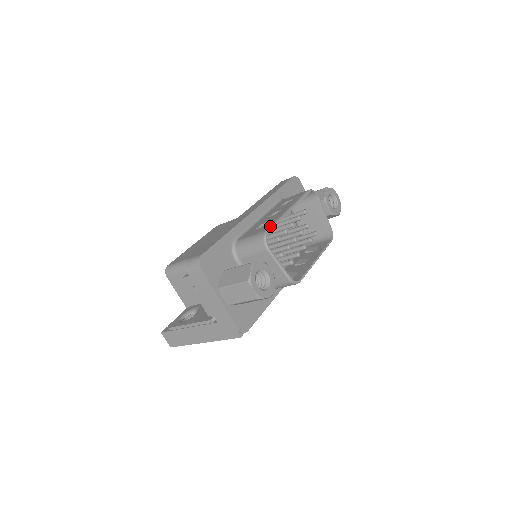
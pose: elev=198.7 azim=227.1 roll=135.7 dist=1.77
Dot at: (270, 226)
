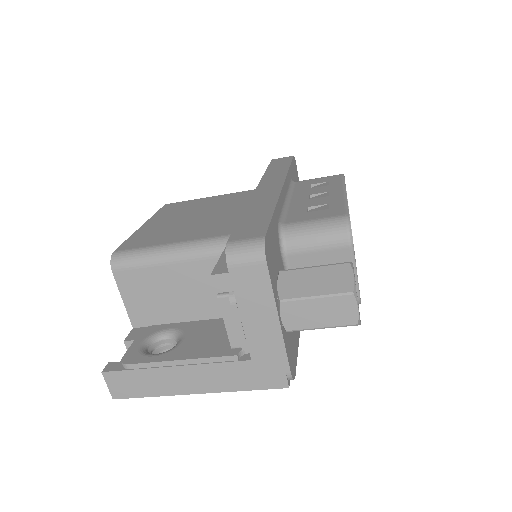
Dot at: (346, 210)
